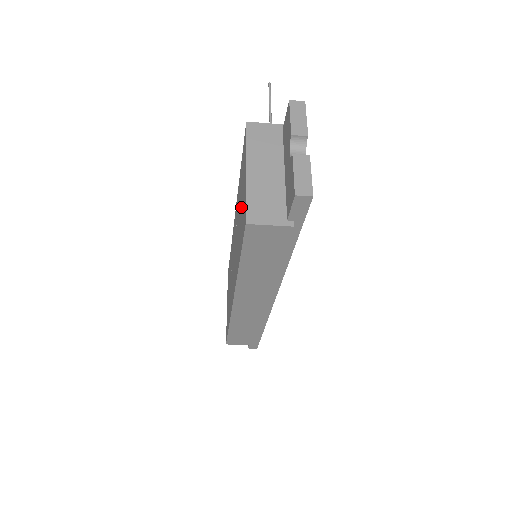
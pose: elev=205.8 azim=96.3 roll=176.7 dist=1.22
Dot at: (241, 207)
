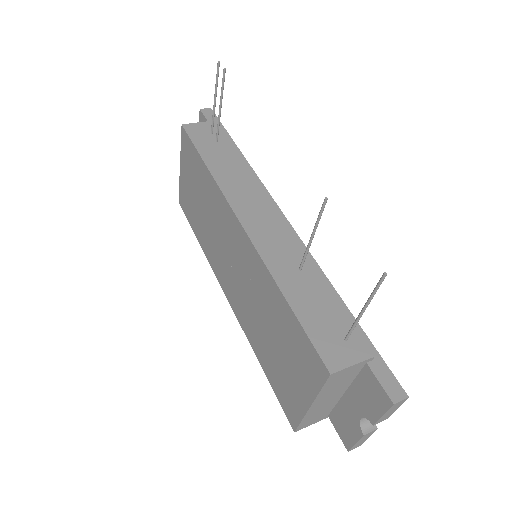
Dot at: (281, 360)
